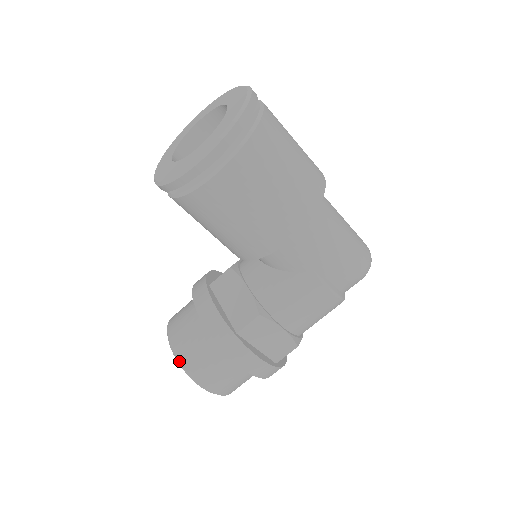
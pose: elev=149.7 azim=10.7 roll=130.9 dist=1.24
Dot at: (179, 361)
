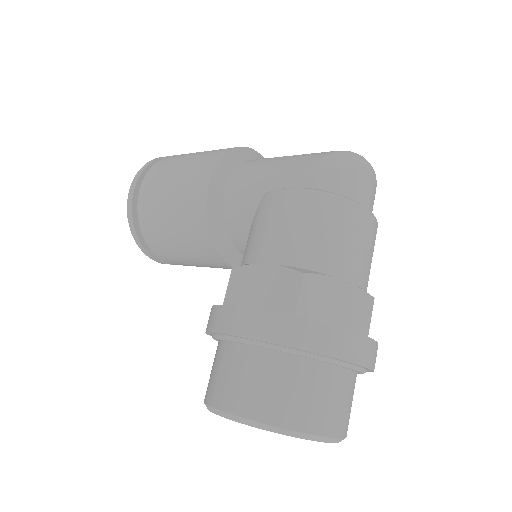
Dot at: (204, 402)
